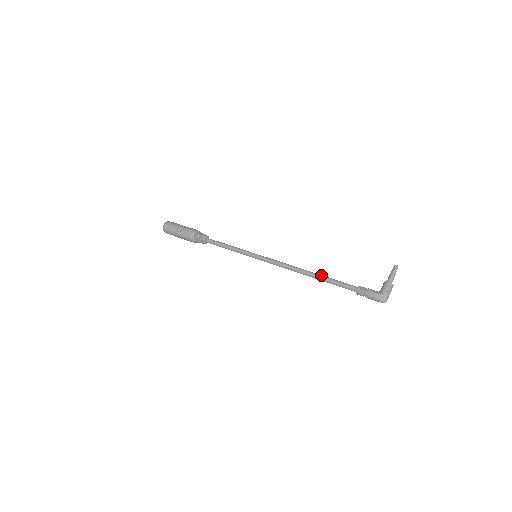
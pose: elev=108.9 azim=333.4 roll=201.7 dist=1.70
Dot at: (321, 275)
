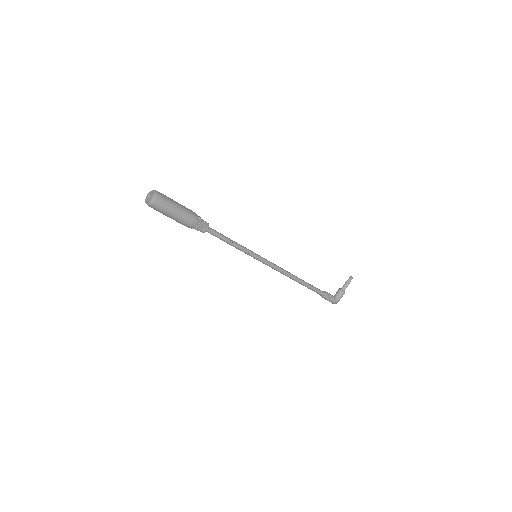
Dot at: (305, 282)
